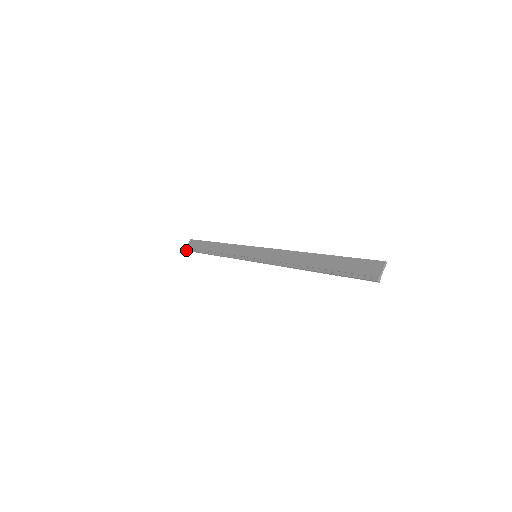
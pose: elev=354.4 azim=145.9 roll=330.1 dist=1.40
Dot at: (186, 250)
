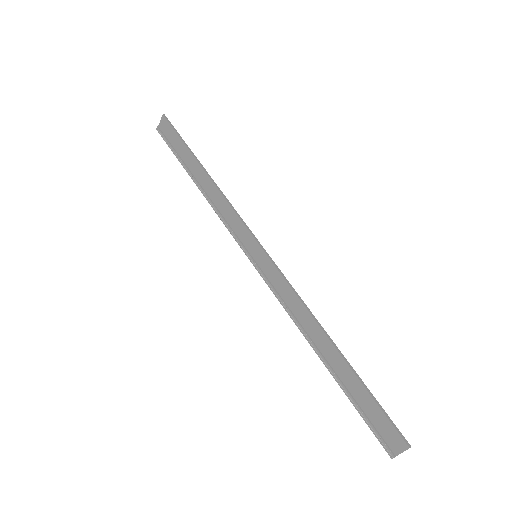
Dot at: (158, 131)
